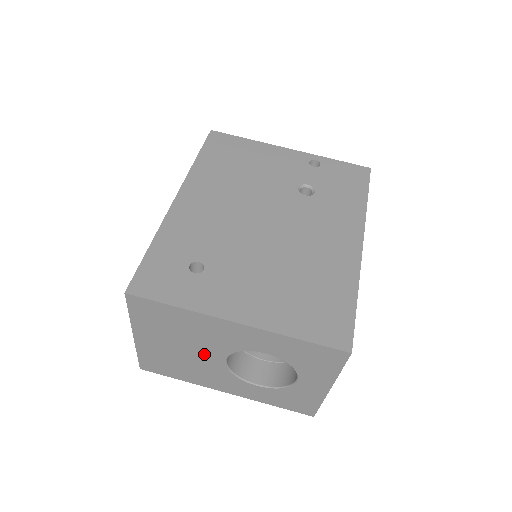
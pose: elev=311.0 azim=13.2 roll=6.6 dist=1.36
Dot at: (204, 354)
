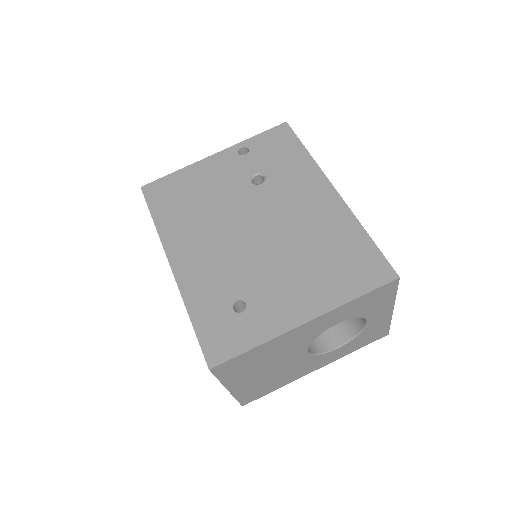
Dot at: (289, 360)
